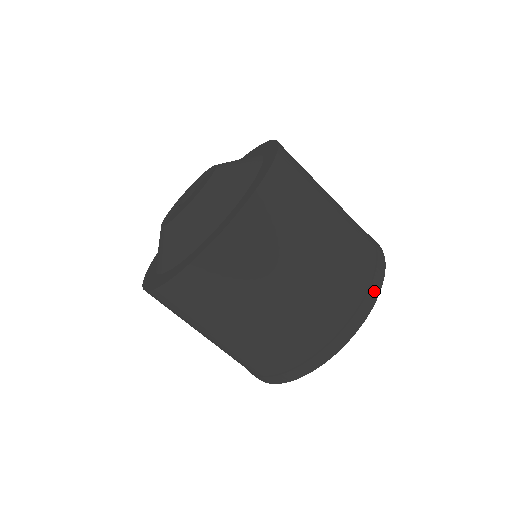
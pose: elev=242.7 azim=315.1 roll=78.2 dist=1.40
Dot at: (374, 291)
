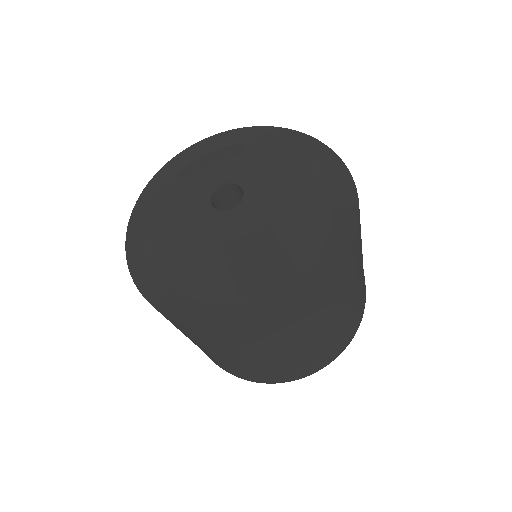
Dot at: (361, 318)
